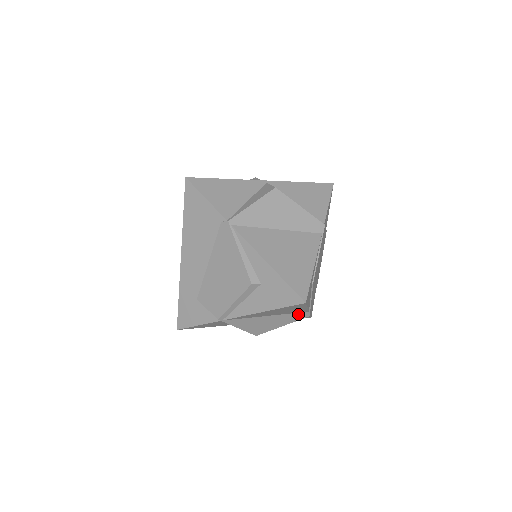
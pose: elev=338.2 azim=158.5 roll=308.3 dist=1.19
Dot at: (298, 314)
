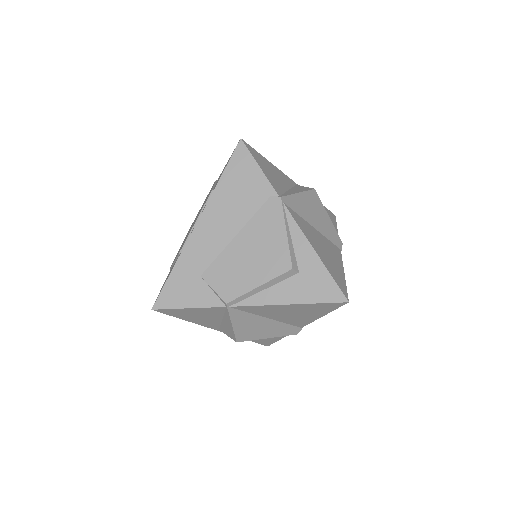
Dot at: (291, 327)
